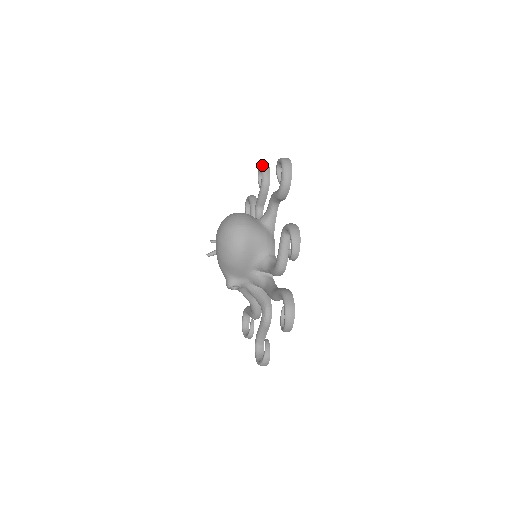
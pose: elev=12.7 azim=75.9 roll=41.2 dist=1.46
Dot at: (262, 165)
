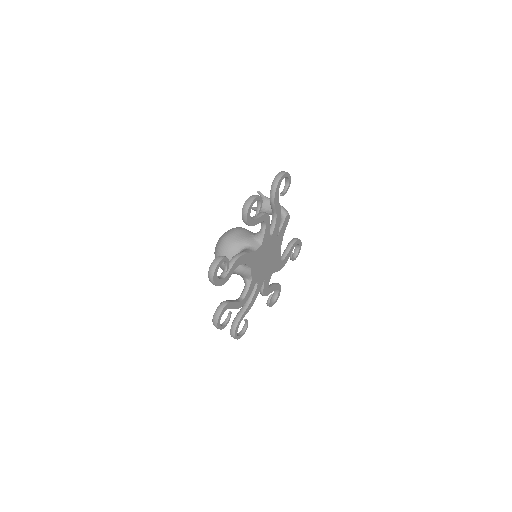
Dot at: (243, 207)
